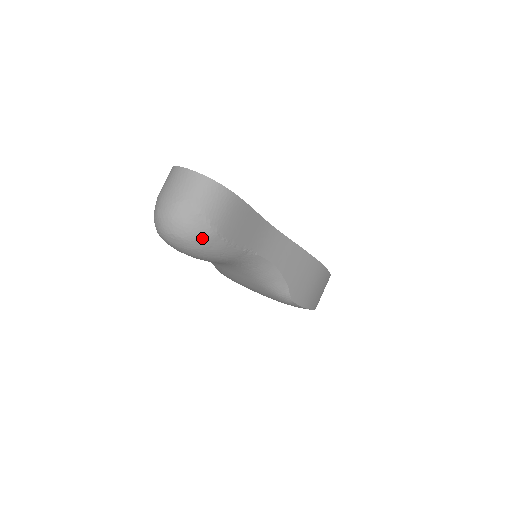
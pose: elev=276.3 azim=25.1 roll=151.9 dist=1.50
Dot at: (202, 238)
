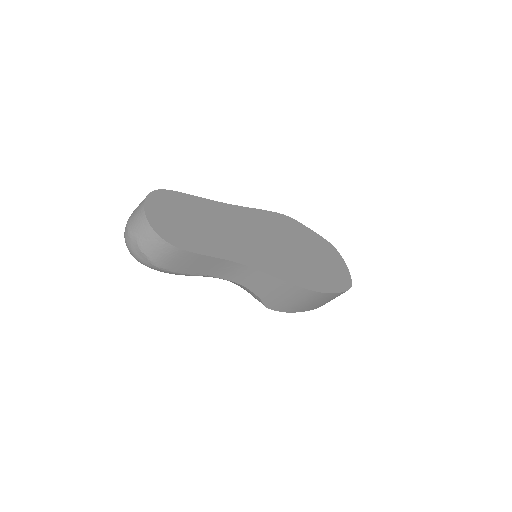
Dot at: (147, 265)
